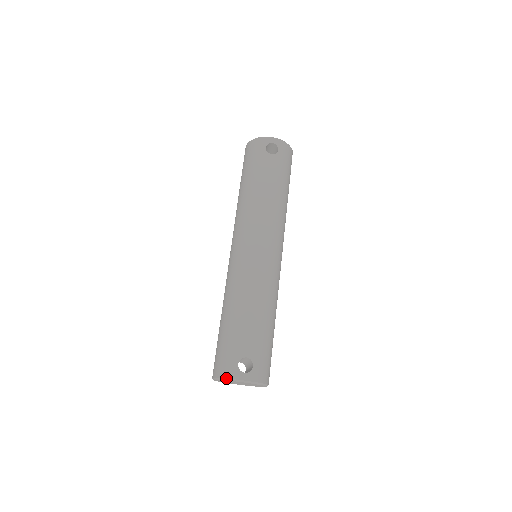
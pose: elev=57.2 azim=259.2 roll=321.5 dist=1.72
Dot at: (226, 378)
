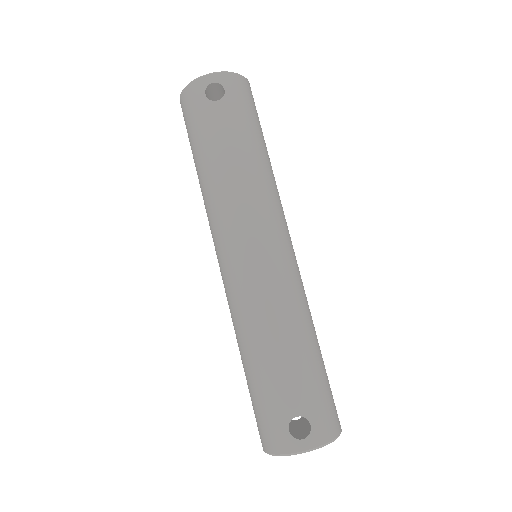
Dot at: (280, 454)
